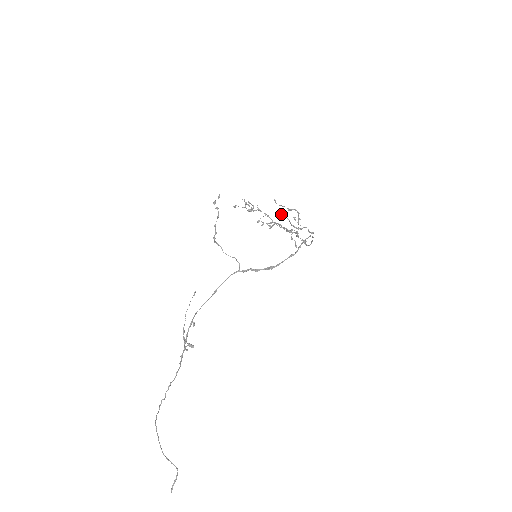
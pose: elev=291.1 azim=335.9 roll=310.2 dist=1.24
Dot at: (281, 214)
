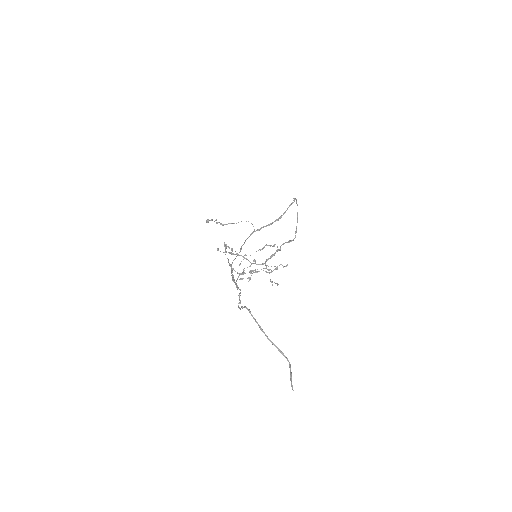
Dot at: (253, 270)
